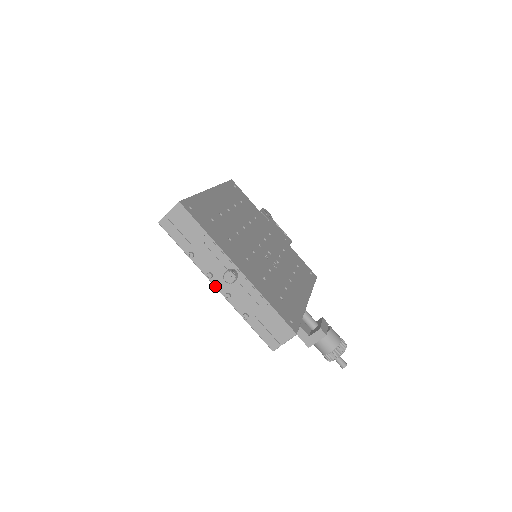
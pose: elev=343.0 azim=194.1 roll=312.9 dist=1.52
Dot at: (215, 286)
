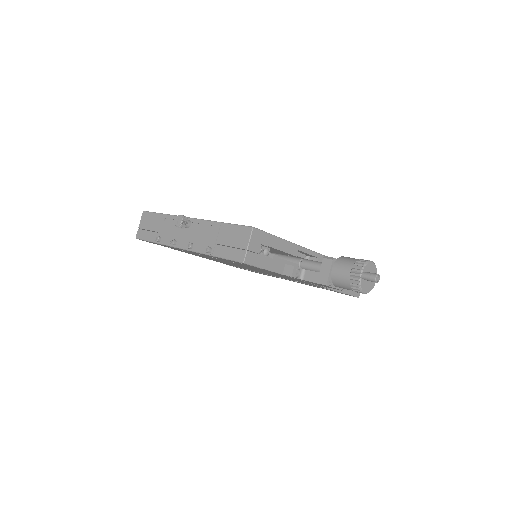
Dot at: (181, 248)
